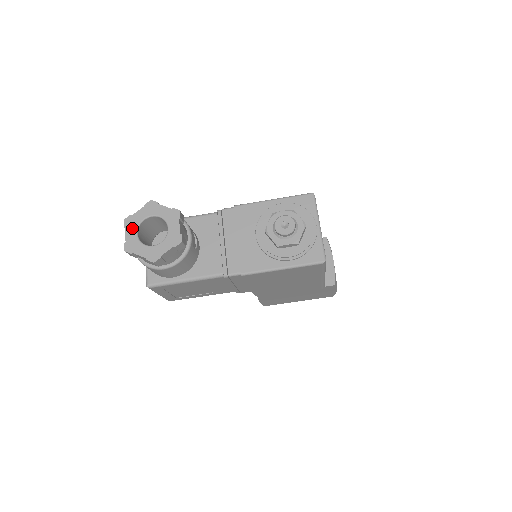
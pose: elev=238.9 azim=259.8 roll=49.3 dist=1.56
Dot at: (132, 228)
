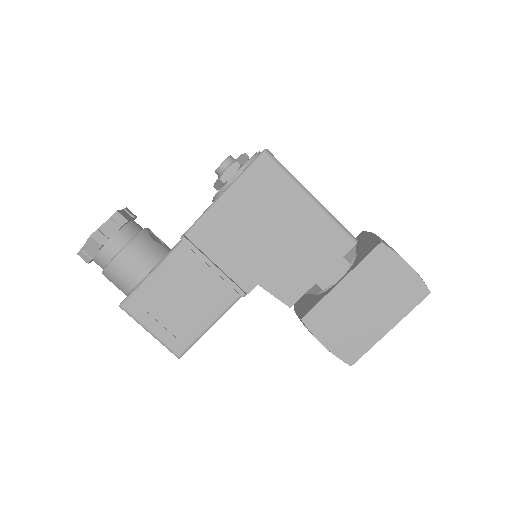
Dot at: occluded
